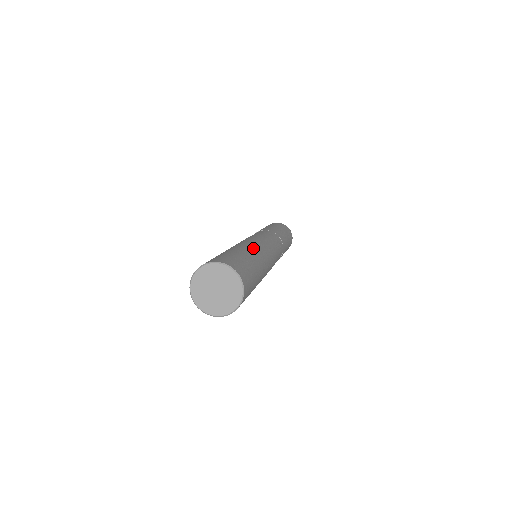
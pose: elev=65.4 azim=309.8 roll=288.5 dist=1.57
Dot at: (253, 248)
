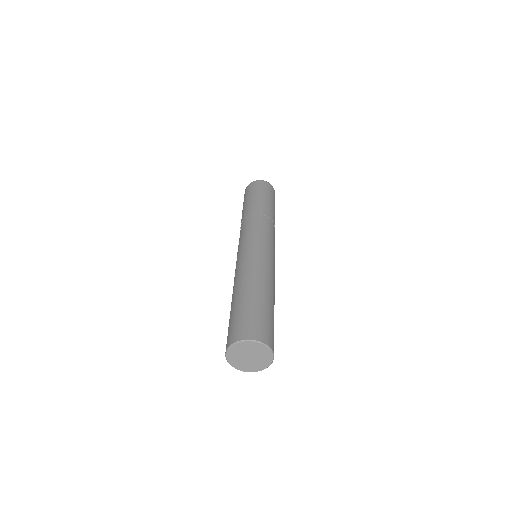
Dot at: (273, 286)
